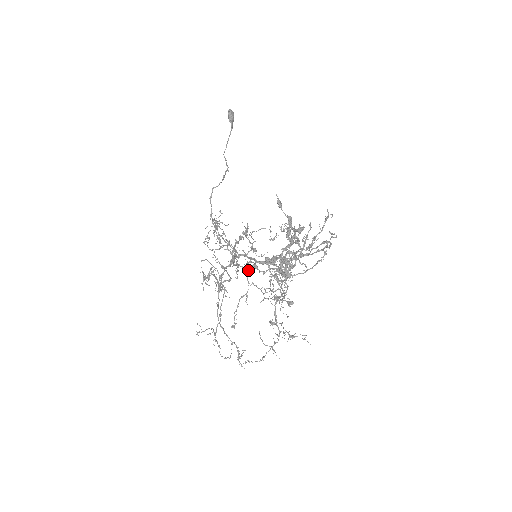
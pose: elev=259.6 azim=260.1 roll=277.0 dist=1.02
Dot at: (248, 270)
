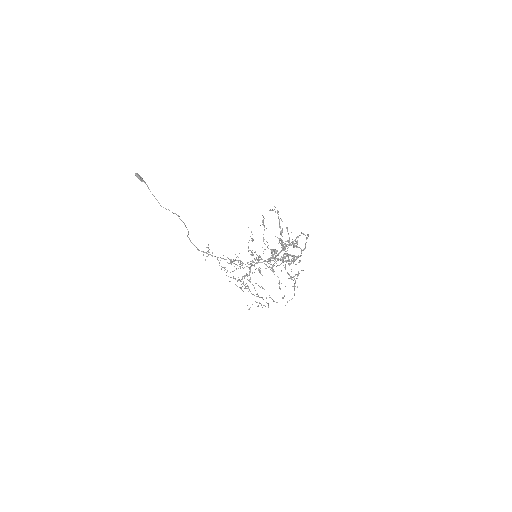
Dot at: (272, 270)
